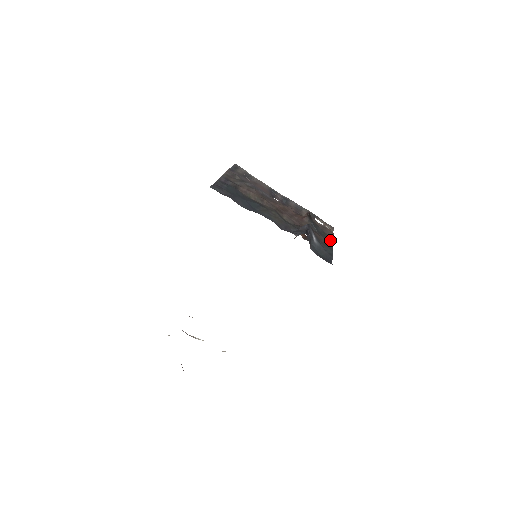
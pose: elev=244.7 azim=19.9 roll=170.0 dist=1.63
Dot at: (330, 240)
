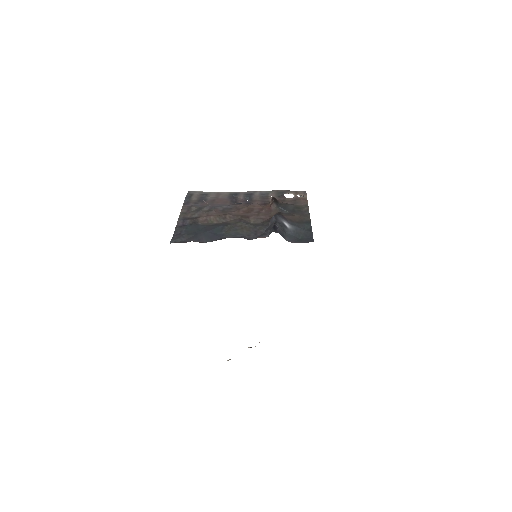
Dot at: (305, 212)
